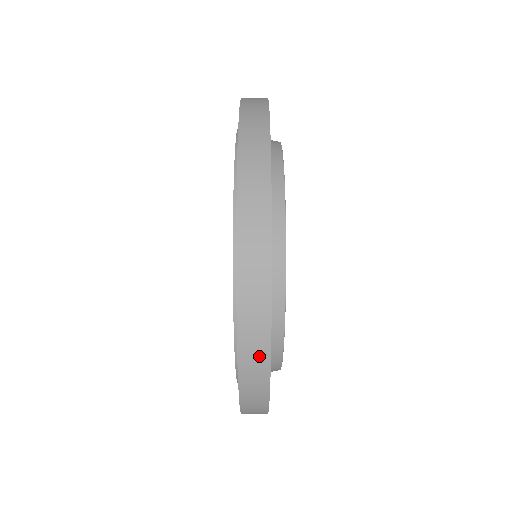
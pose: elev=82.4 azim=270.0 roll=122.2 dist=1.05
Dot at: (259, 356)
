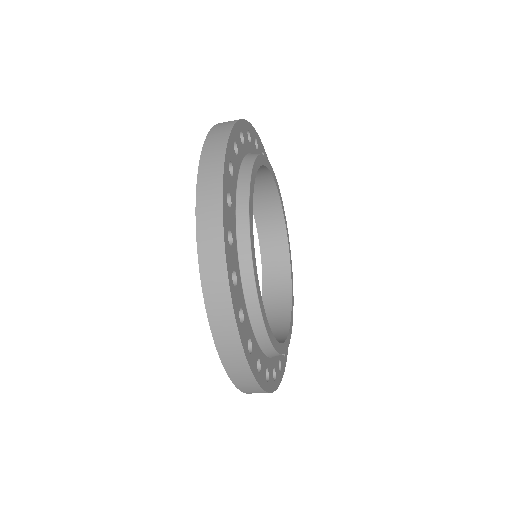
Dot at: occluded
